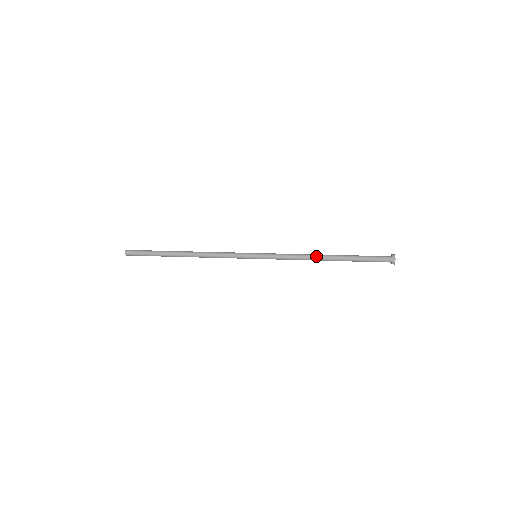
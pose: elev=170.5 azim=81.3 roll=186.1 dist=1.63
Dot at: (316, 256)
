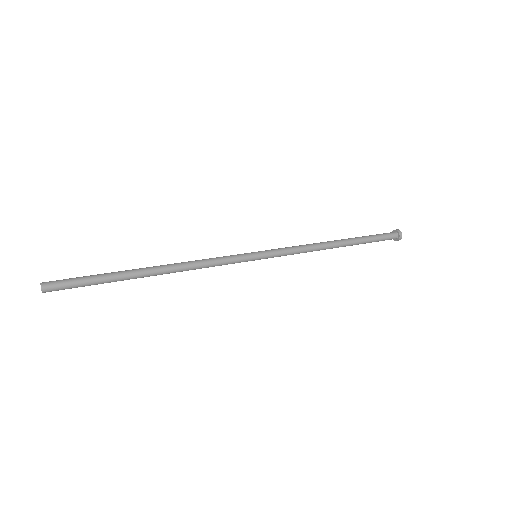
Dot at: (328, 248)
